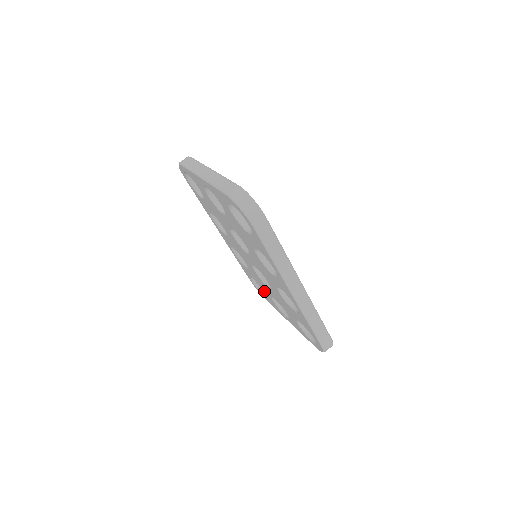
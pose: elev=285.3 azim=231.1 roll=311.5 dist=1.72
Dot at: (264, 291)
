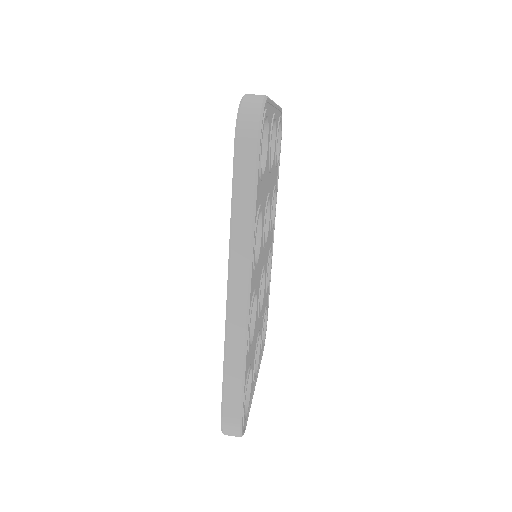
Dot at: occluded
